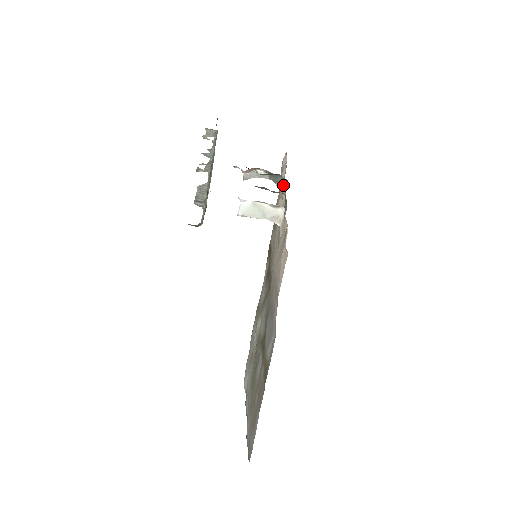
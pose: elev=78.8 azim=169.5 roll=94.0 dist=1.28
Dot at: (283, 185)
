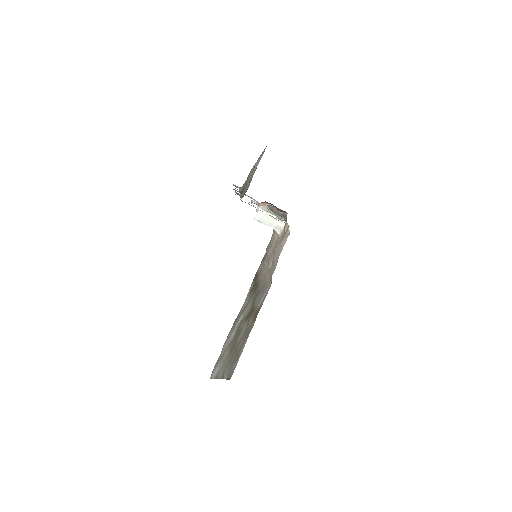
Dot at: occluded
